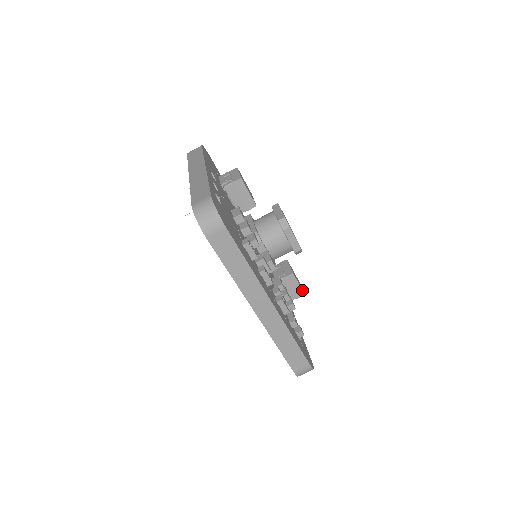
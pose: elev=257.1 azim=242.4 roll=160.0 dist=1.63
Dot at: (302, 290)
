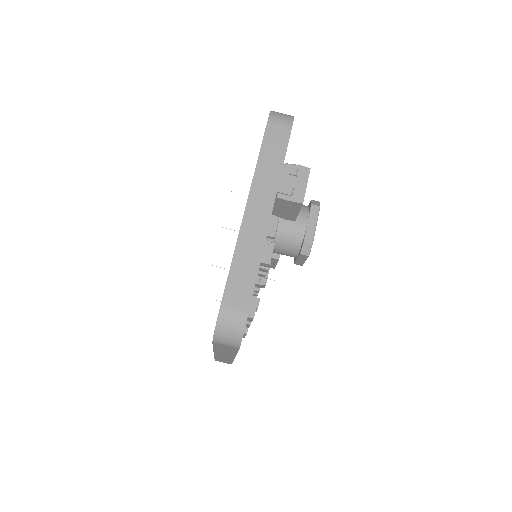
Dot at: occluded
